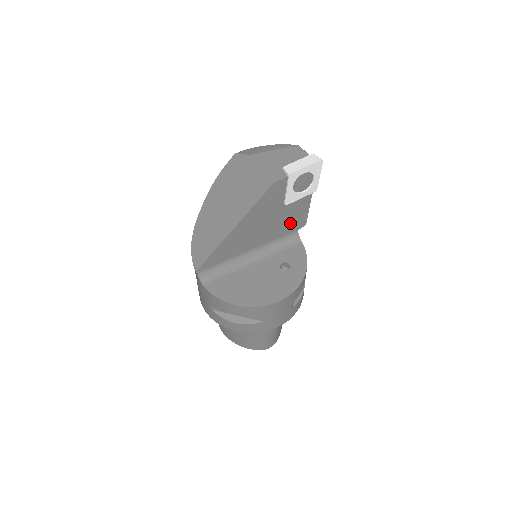
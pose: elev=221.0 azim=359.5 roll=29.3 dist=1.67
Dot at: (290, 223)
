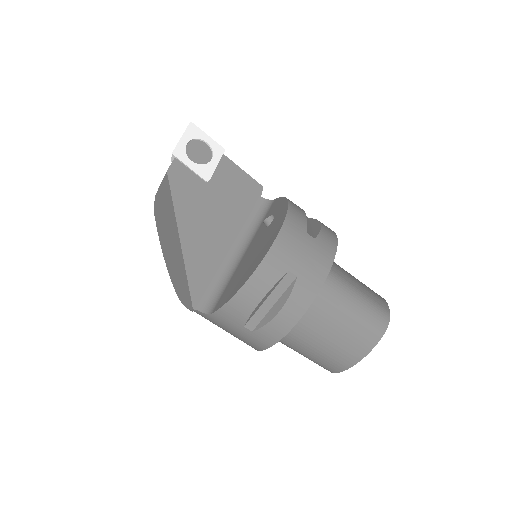
Dot at: (241, 196)
